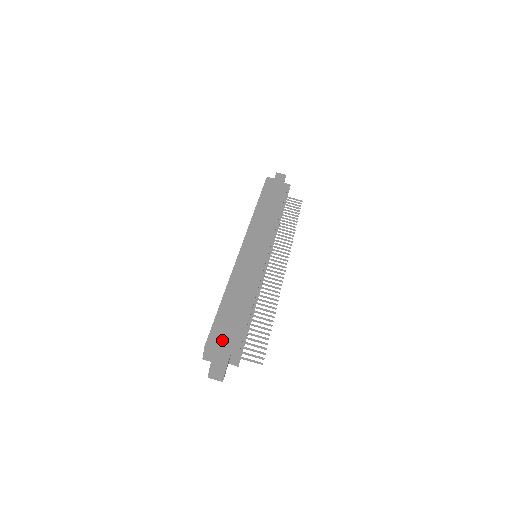
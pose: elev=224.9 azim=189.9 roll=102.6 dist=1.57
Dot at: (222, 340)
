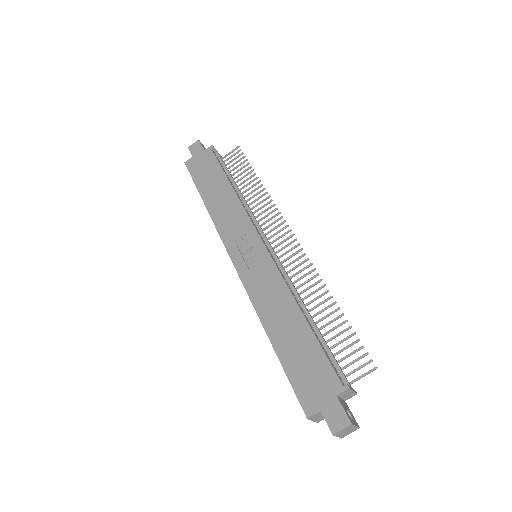
Dot at: (316, 392)
